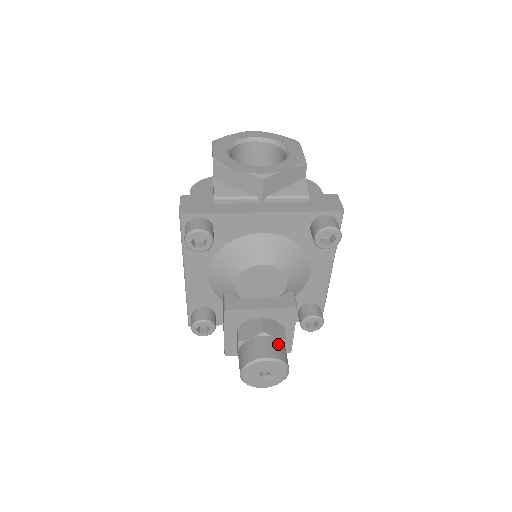
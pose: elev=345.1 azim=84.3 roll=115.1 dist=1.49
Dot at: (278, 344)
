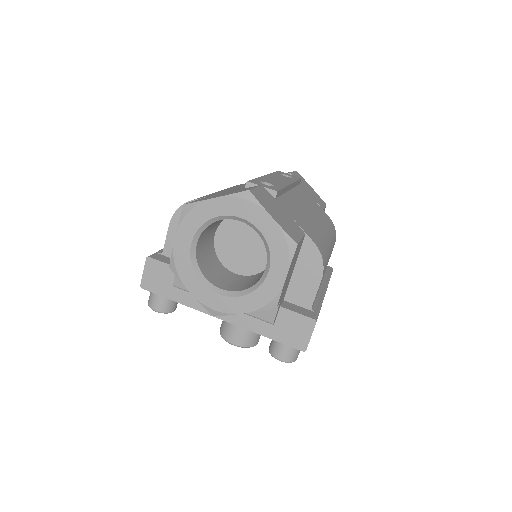
Dot at: (250, 333)
